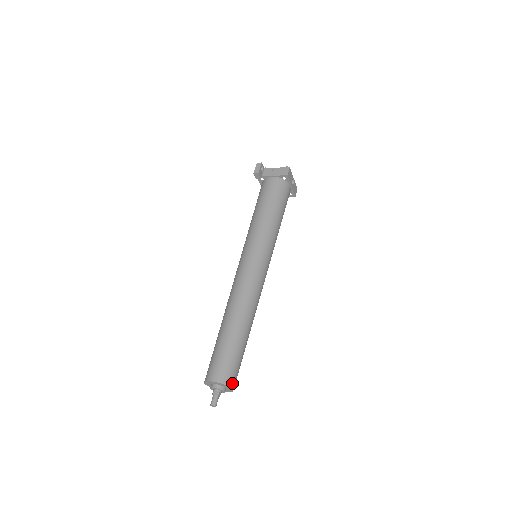
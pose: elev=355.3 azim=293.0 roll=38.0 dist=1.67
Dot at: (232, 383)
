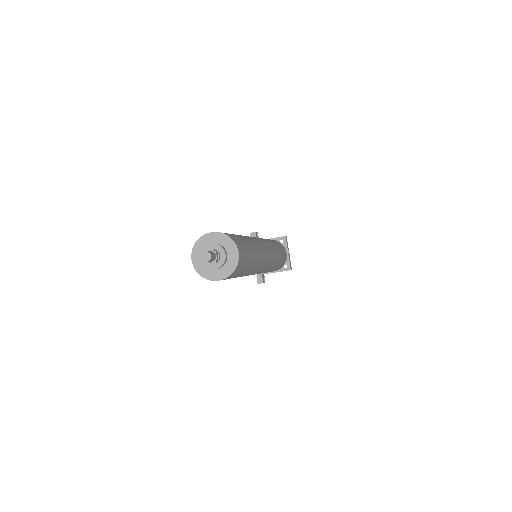
Dot at: (239, 248)
